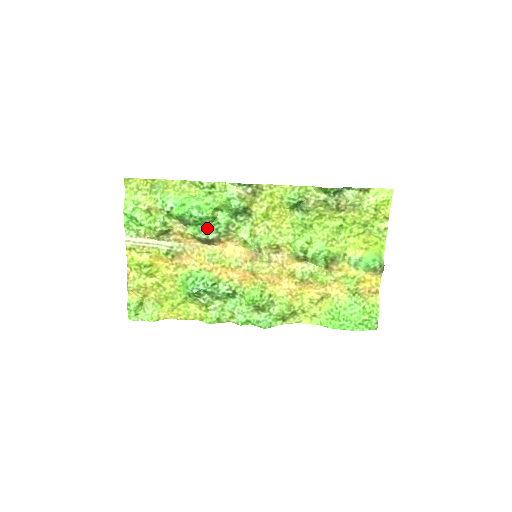
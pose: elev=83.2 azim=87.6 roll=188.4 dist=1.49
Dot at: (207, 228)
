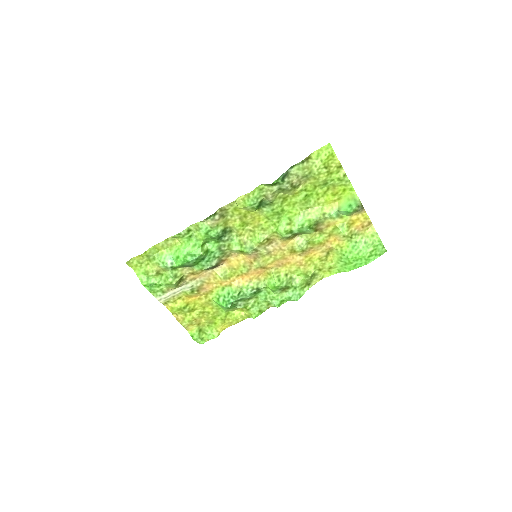
Dot at: (206, 260)
